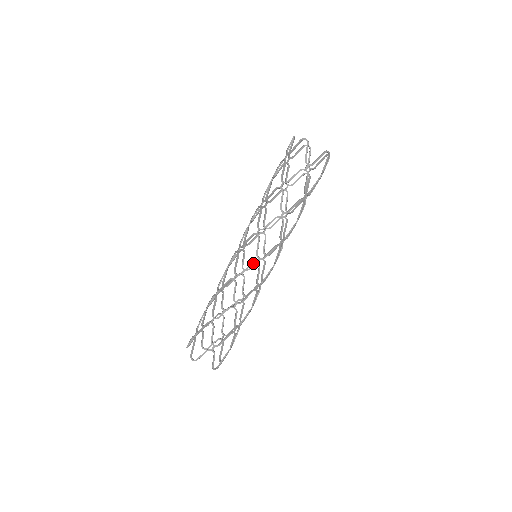
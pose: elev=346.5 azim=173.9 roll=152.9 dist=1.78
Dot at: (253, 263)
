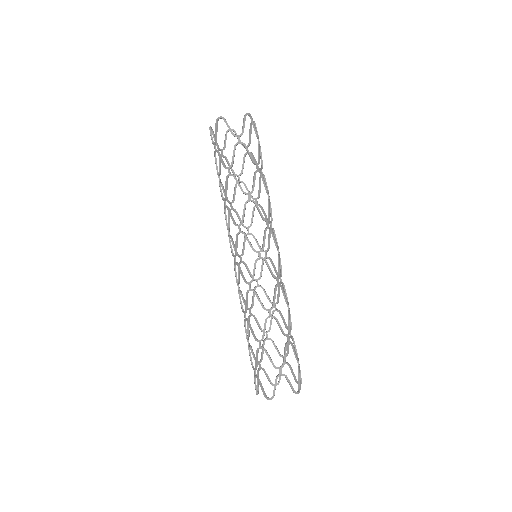
Dot at: (256, 260)
